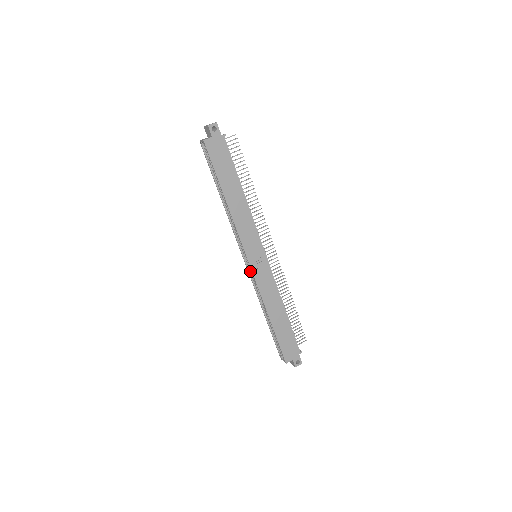
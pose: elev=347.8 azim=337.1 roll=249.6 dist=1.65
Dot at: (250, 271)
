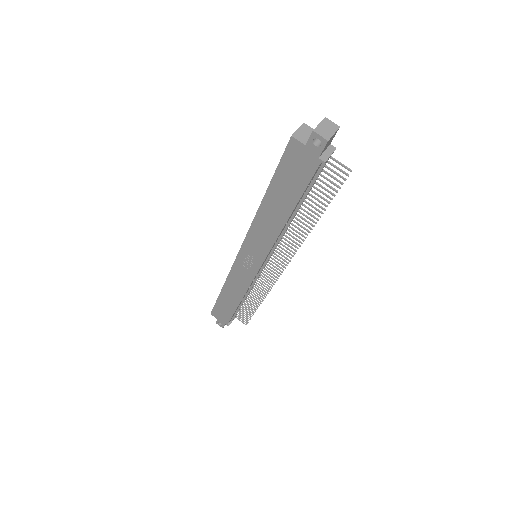
Dot at: occluded
